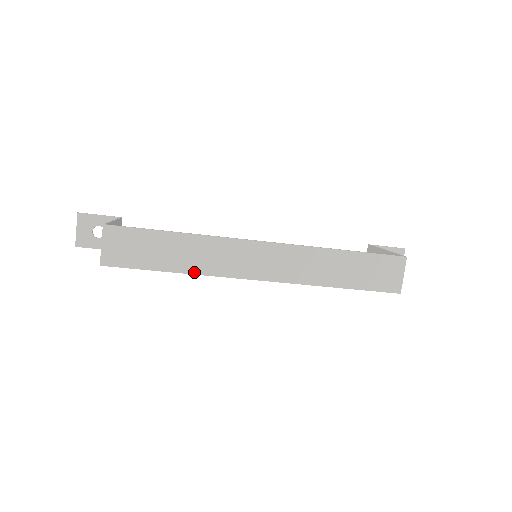
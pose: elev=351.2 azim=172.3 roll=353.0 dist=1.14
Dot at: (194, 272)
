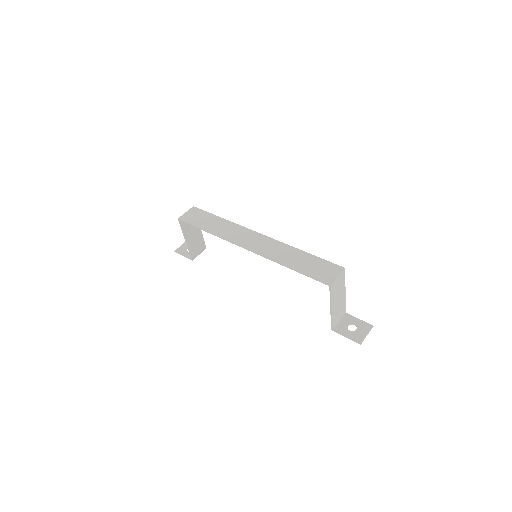
Dot at: (216, 234)
